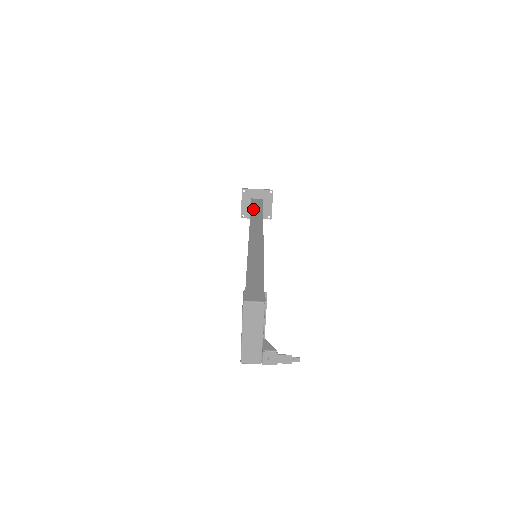
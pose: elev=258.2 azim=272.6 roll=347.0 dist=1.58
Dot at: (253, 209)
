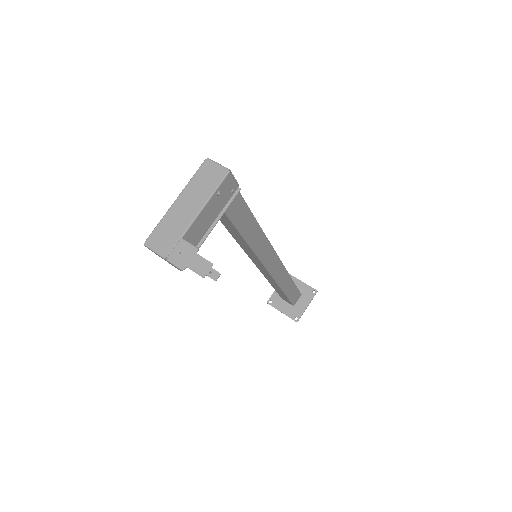
Dot at: occluded
